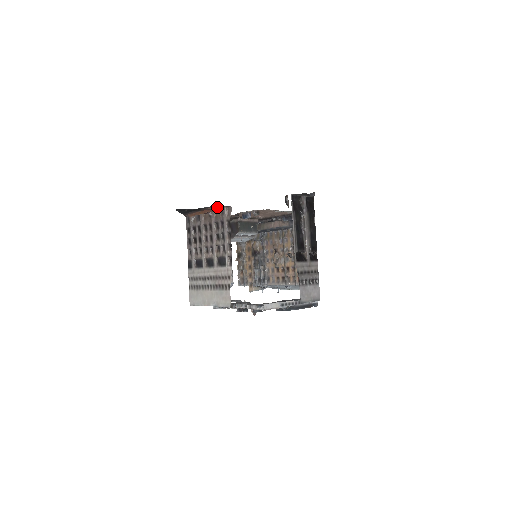
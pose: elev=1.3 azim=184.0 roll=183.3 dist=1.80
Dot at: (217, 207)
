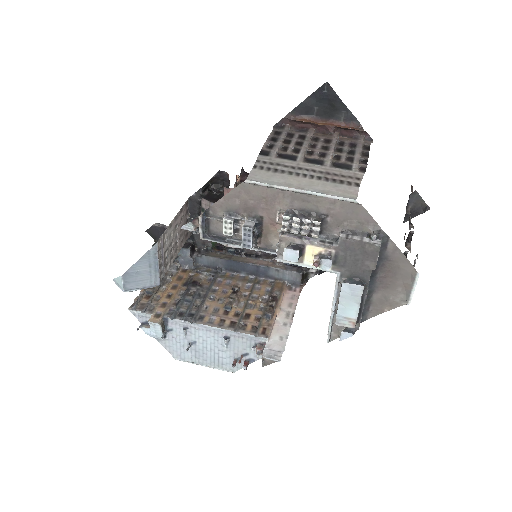
Dot at: (361, 126)
